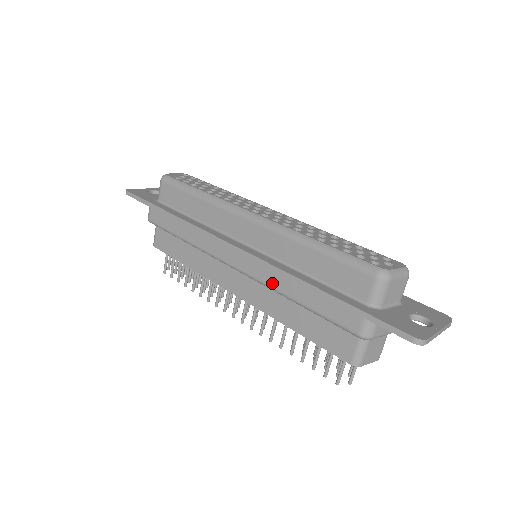
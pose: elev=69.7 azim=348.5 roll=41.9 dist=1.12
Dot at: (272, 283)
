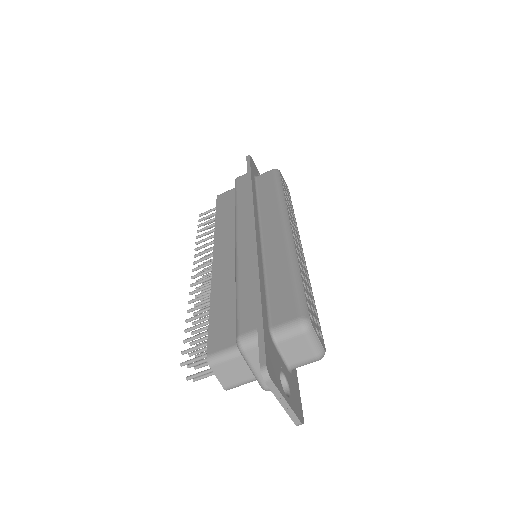
Dot at: (242, 263)
